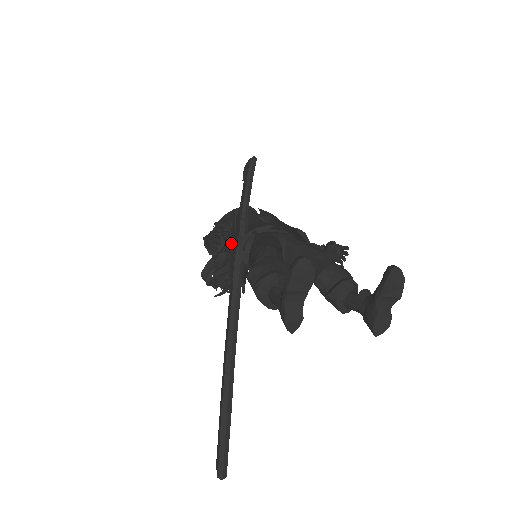
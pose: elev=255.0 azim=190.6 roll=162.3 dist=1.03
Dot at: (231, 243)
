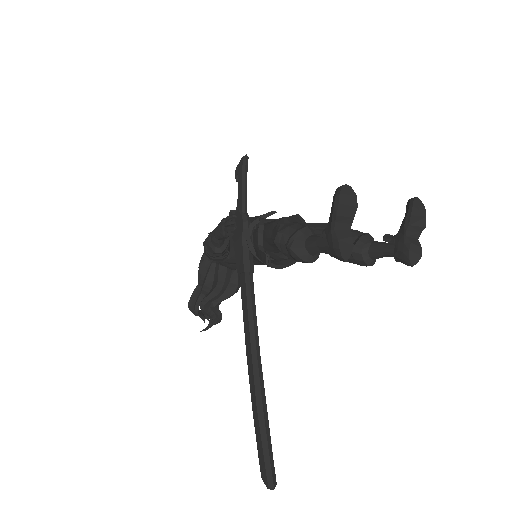
Dot at: (229, 248)
